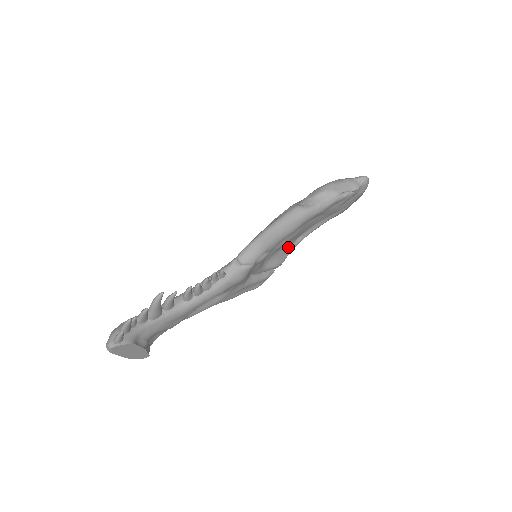
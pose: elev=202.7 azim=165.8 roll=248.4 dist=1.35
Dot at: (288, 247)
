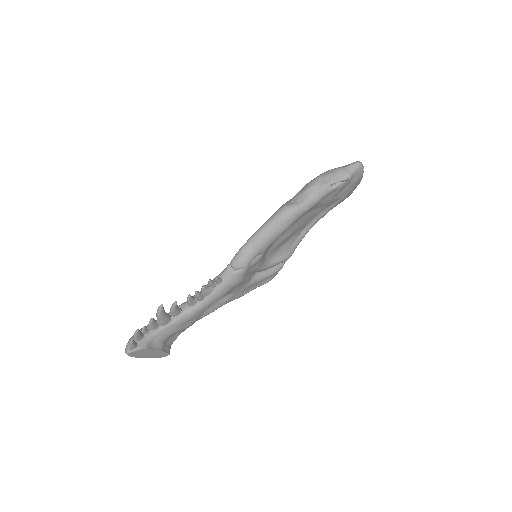
Dot at: (293, 241)
